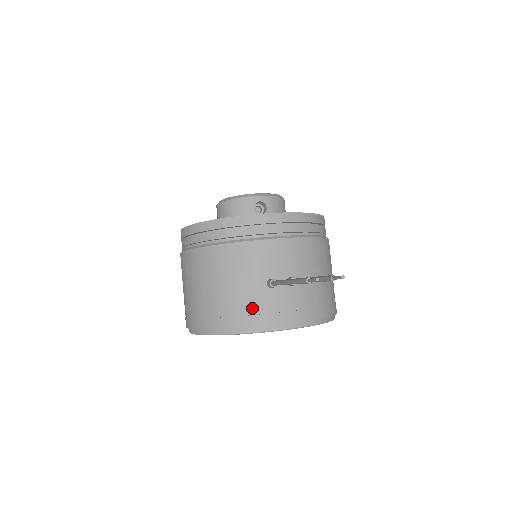
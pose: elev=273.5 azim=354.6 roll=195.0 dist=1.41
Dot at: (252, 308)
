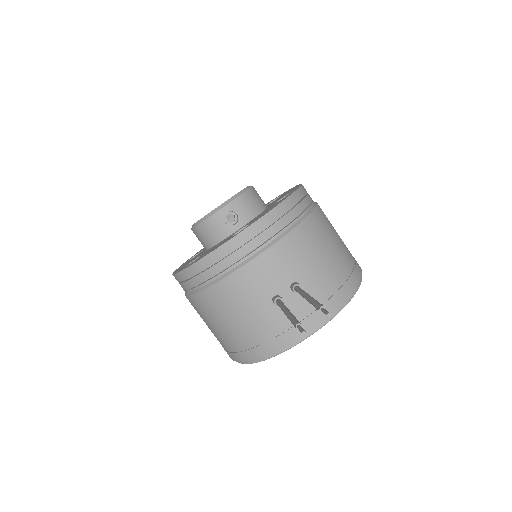
Dot at: (272, 331)
